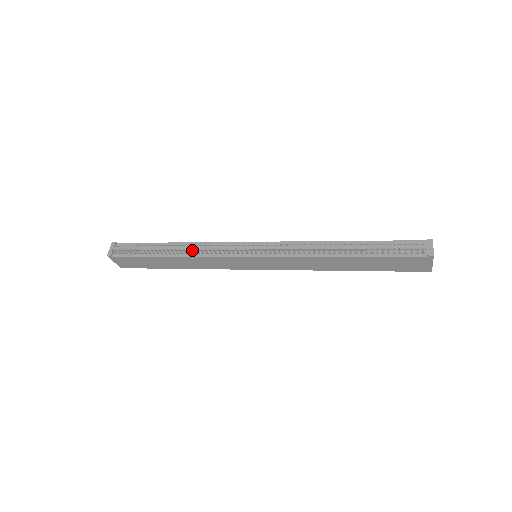
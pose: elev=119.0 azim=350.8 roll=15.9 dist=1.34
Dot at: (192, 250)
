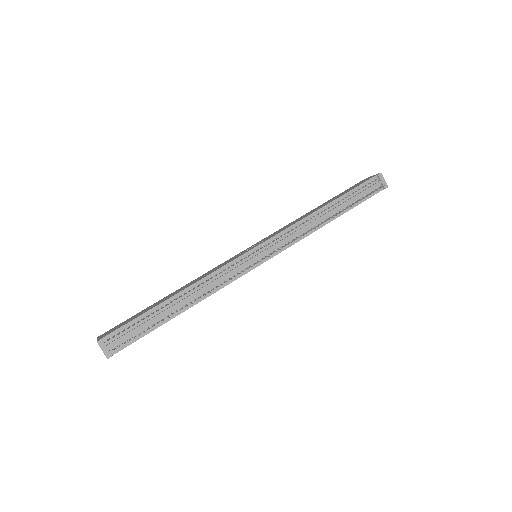
Dot at: (210, 292)
